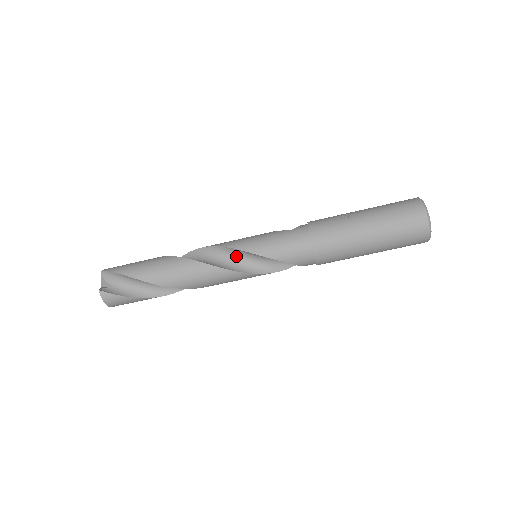
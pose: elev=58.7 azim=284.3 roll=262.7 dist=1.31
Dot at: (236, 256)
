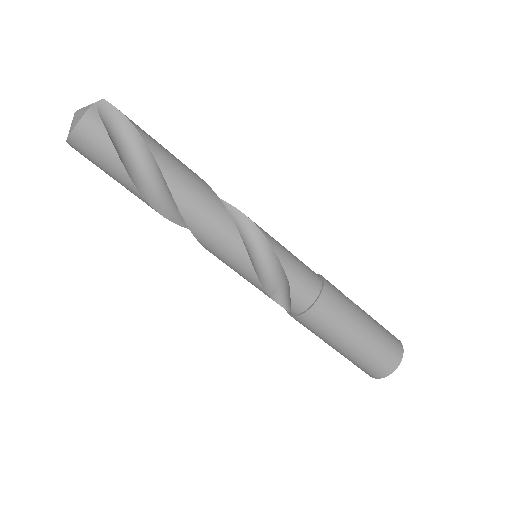
Dot at: (249, 235)
